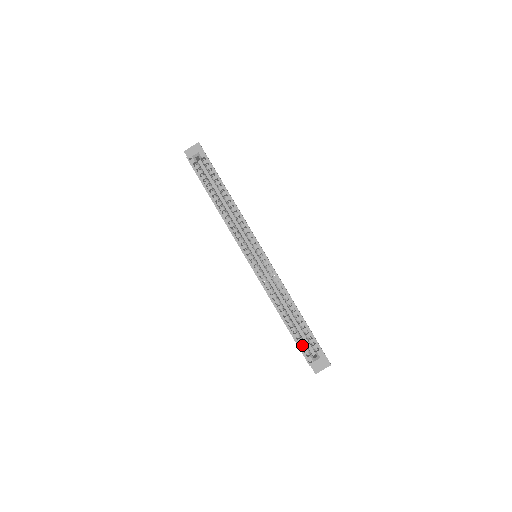
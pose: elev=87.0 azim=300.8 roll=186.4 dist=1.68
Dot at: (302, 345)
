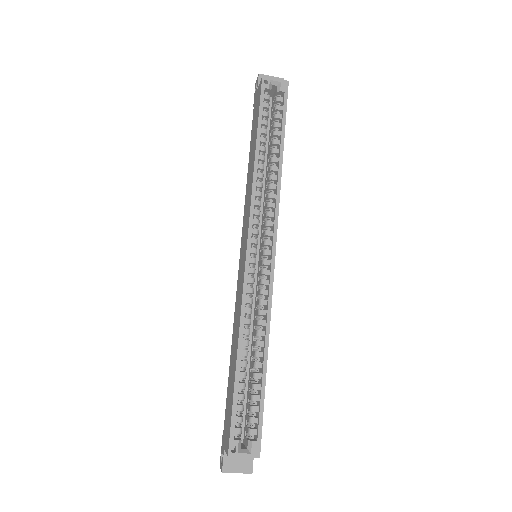
Dot at: (238, 417)
